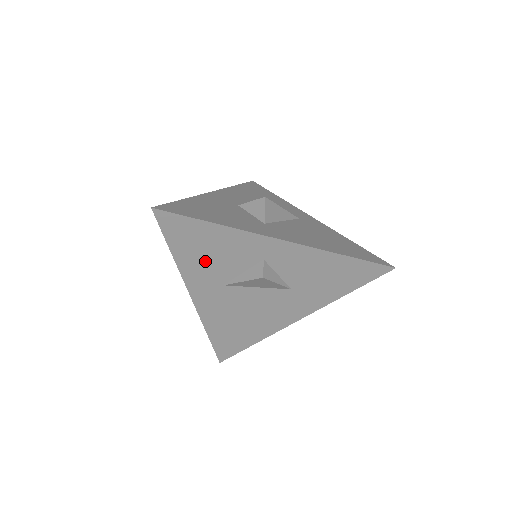
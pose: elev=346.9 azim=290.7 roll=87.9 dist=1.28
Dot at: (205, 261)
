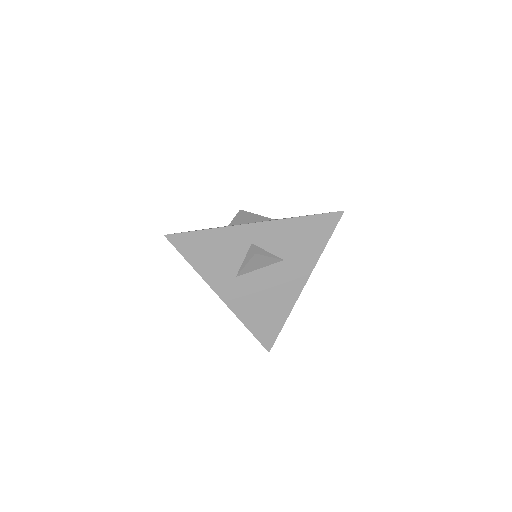
Dot at: (215, 262)
